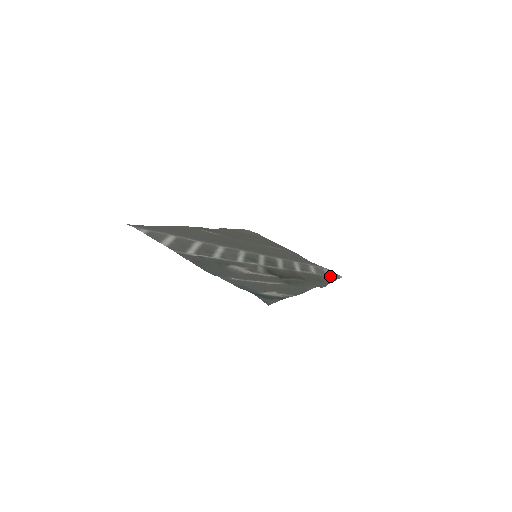
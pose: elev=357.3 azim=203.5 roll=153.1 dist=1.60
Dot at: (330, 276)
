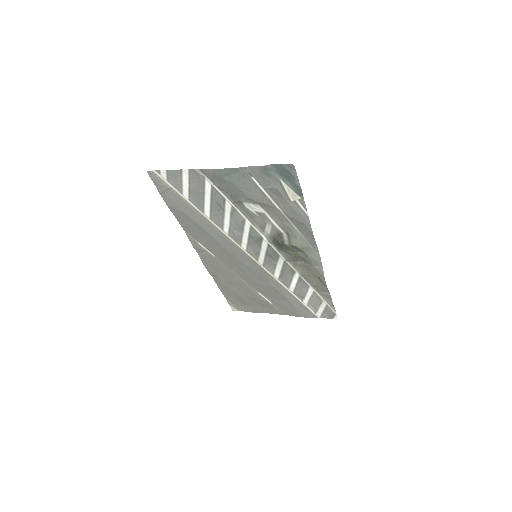
Dot at: (327, 303)
